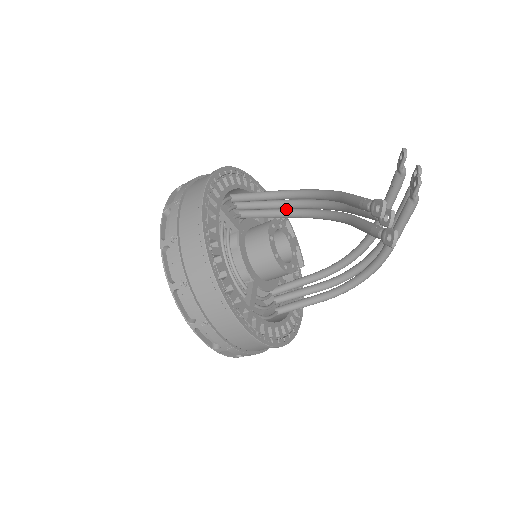
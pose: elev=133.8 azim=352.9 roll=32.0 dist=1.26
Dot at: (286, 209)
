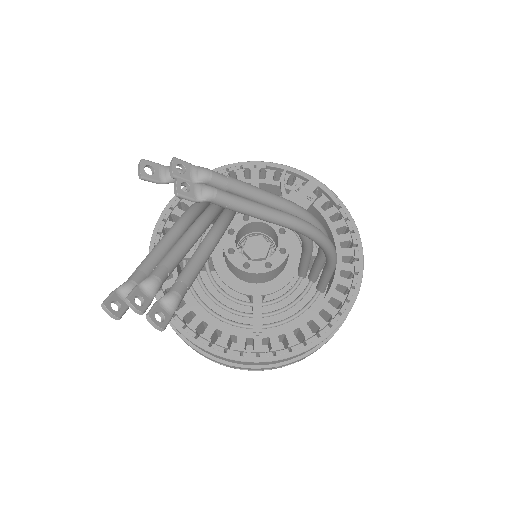
Dot at: occluded
